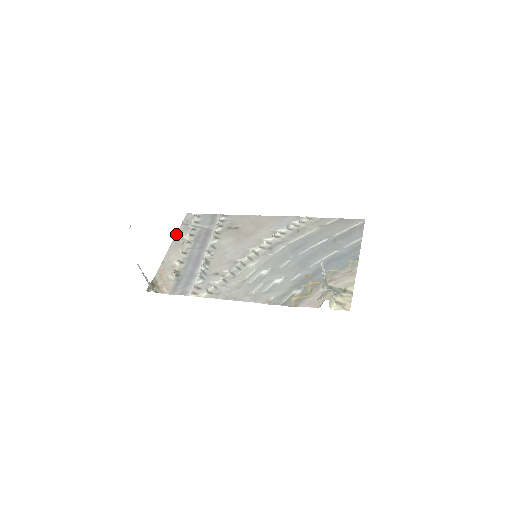
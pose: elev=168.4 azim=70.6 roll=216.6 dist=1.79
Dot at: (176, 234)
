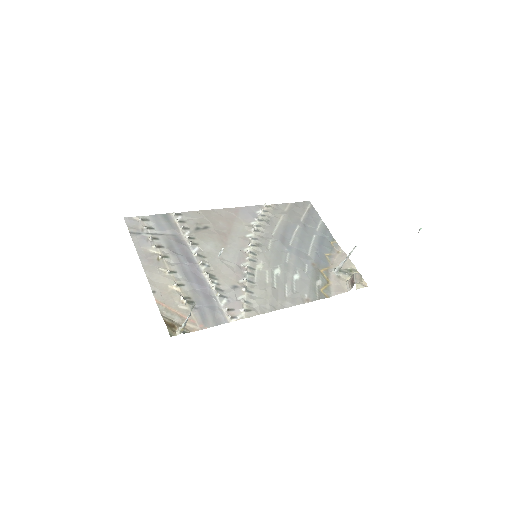
Dot at: (136, 249)
